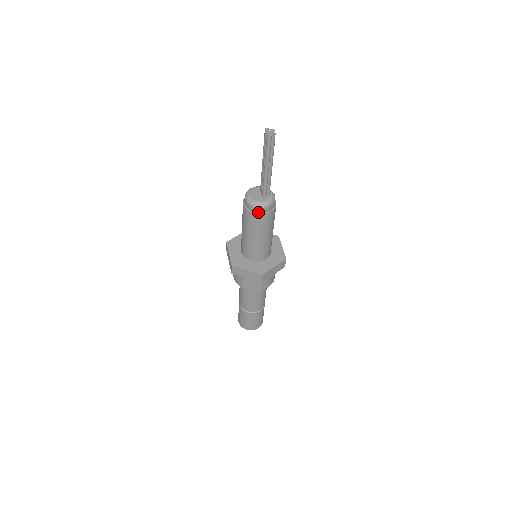
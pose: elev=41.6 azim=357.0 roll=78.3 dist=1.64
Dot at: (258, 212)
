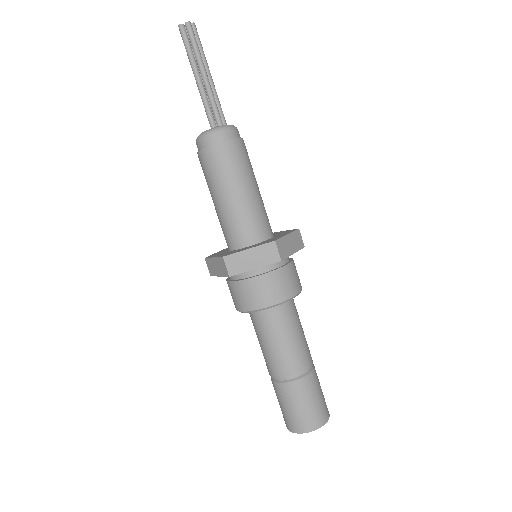
Dot at: (202, 148)
